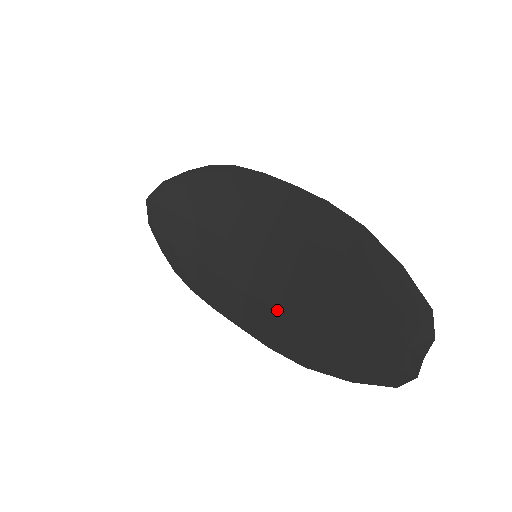
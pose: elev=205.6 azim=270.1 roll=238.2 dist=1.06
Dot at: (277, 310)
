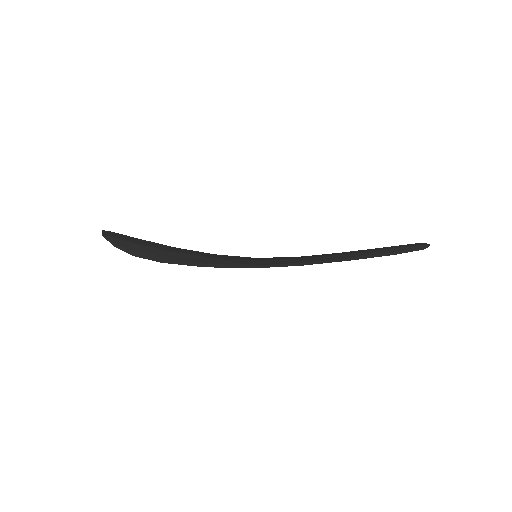
Dot at: (298, 258)
